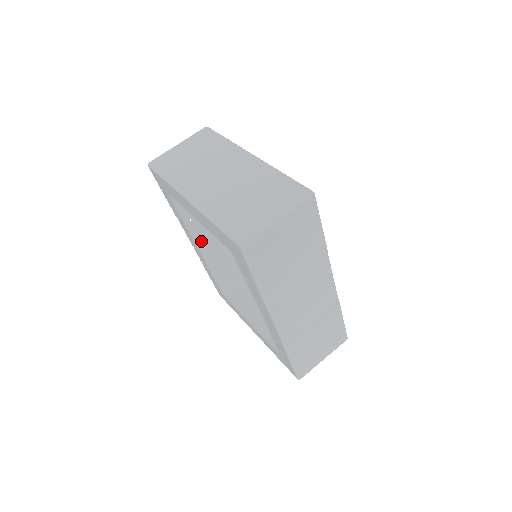
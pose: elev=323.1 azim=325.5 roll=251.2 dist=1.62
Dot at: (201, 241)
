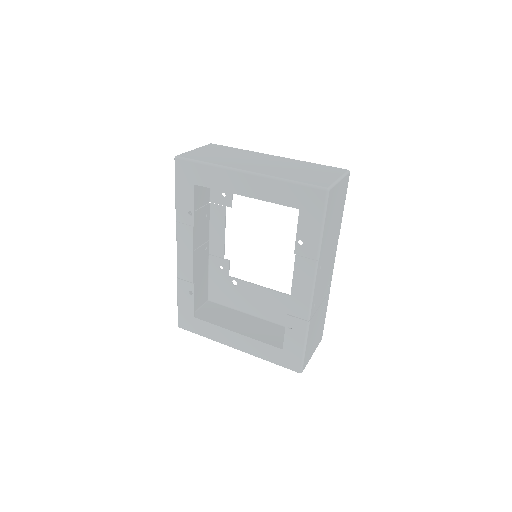
Dot at: occluded
